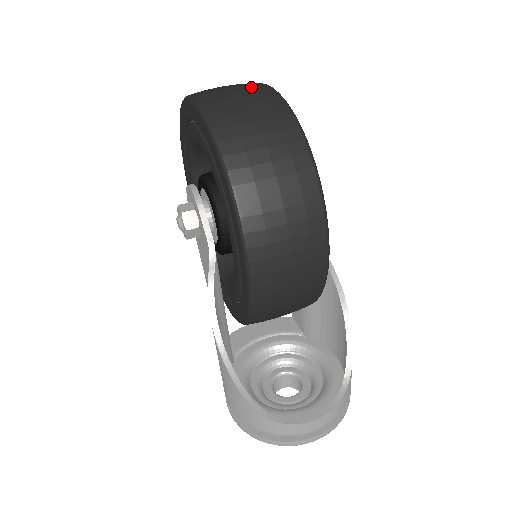
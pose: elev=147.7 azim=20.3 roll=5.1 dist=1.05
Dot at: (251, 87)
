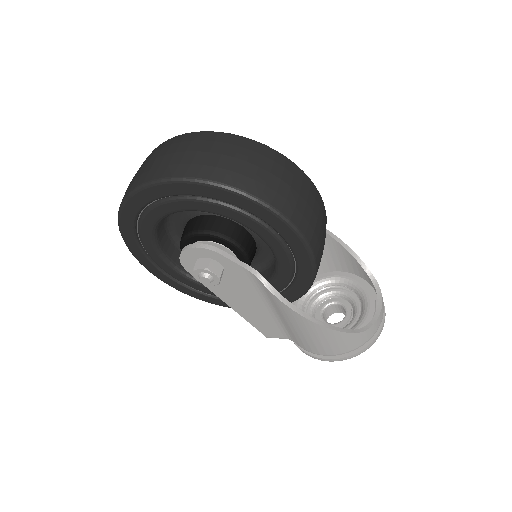
Dot at: (187, 142)
